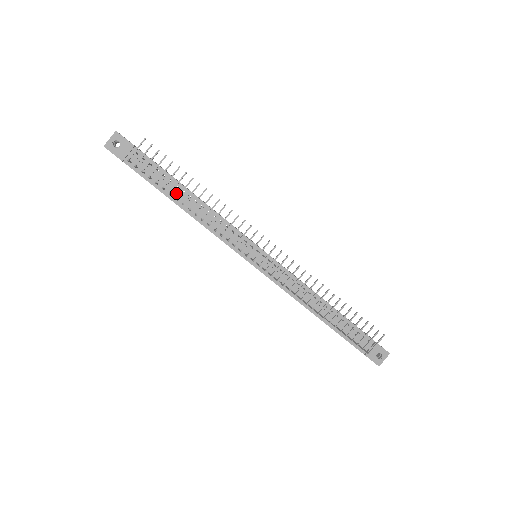
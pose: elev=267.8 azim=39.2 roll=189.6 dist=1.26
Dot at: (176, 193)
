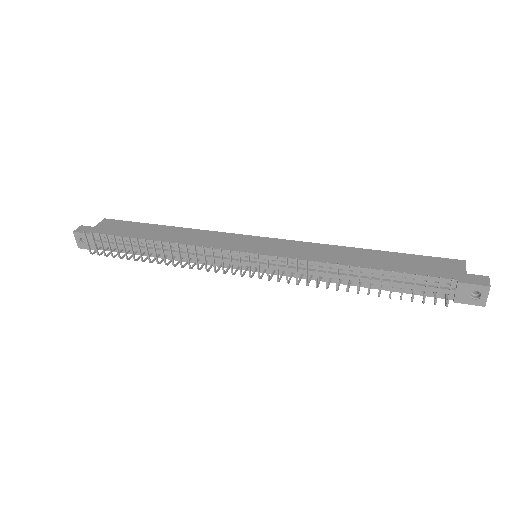
Dot at: occluded
